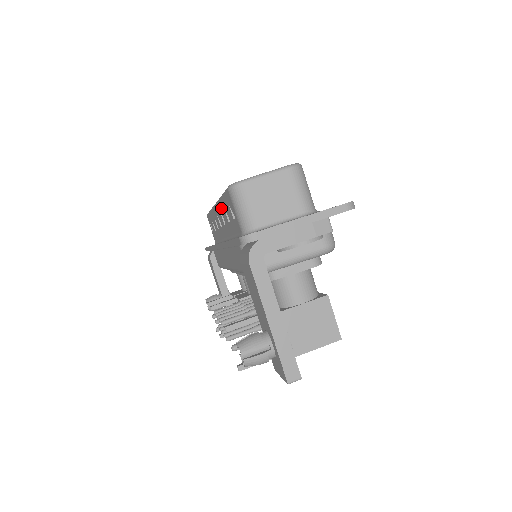
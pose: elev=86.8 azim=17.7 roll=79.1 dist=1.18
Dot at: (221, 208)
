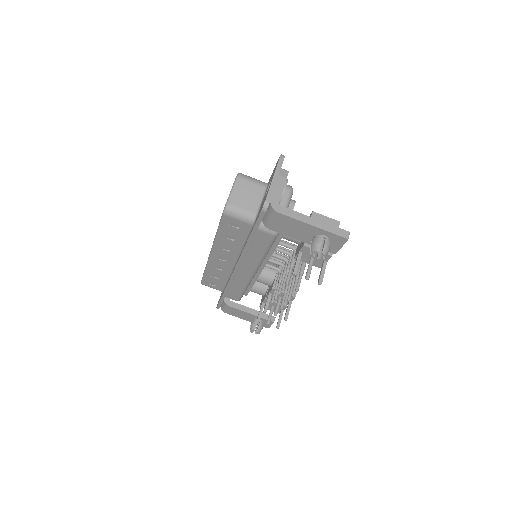
Dot at: (221, 243)
